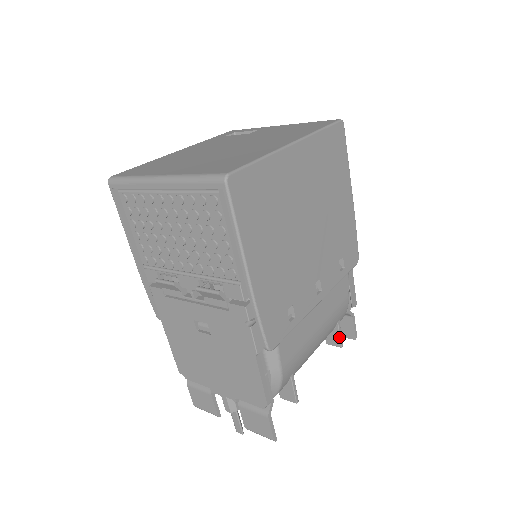
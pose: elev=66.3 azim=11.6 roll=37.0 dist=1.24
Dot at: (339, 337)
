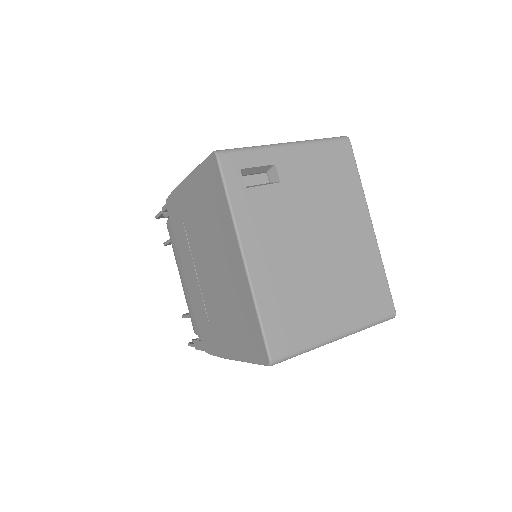
Dot at: occluded
